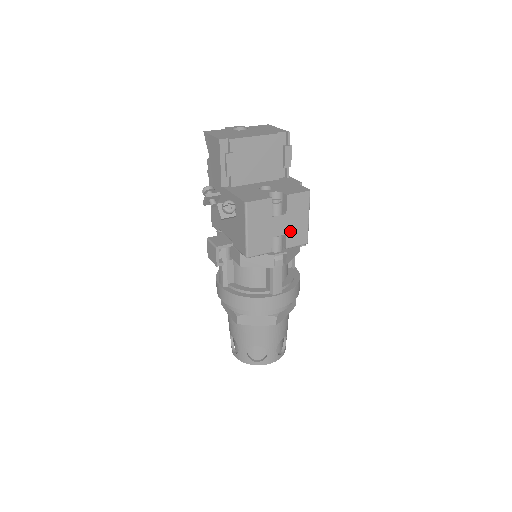
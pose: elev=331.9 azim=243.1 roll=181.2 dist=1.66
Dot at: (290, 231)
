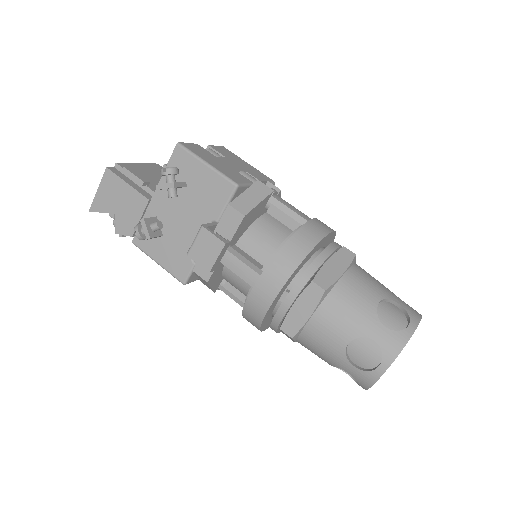
Dot at: (247, 170)
